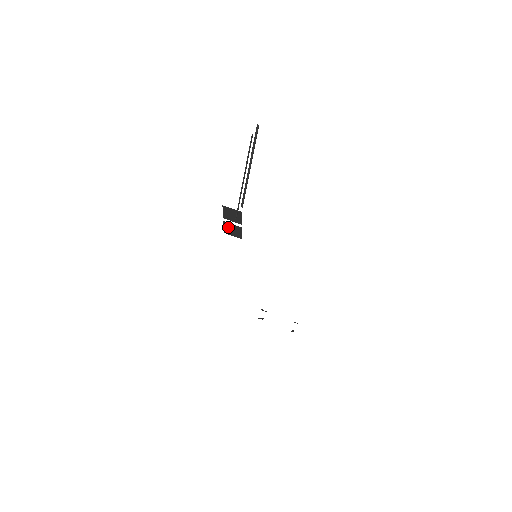
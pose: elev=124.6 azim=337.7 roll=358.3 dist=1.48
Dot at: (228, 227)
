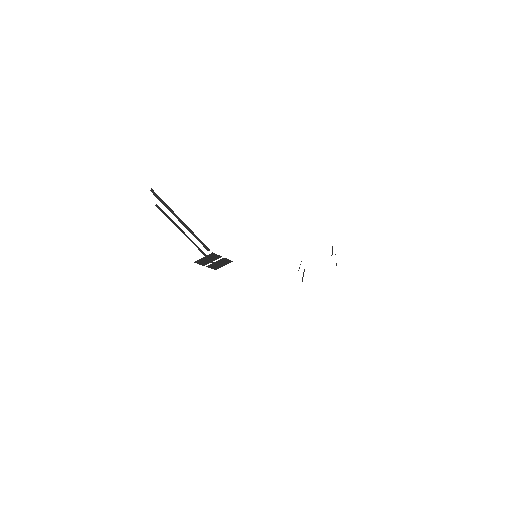
Dot at: (214, 266)
